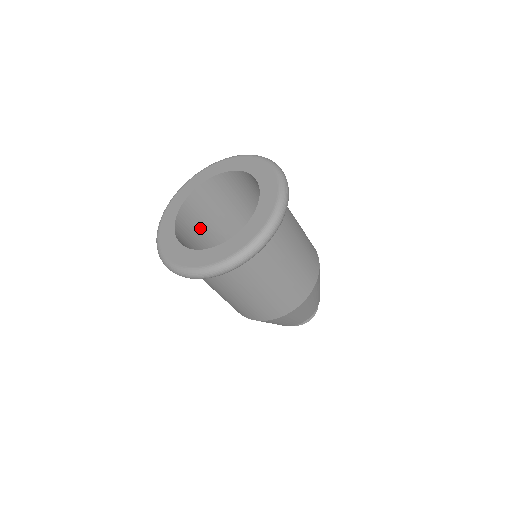
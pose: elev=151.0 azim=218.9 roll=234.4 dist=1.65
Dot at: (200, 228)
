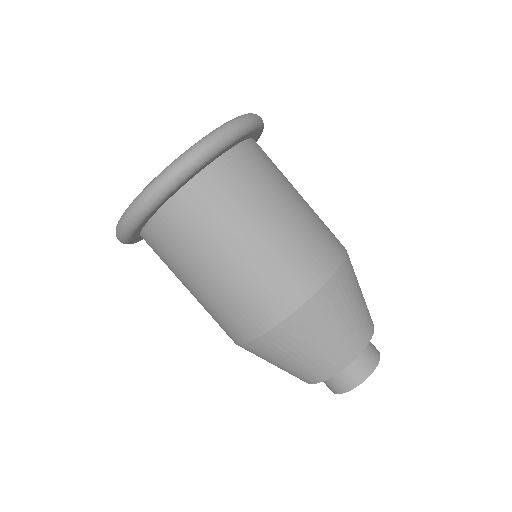
Dot at: occluded
